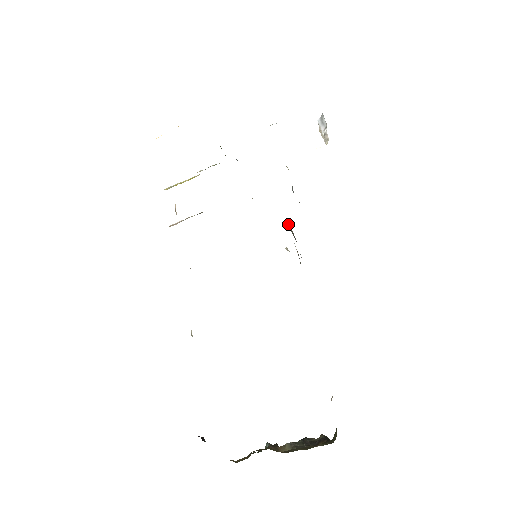
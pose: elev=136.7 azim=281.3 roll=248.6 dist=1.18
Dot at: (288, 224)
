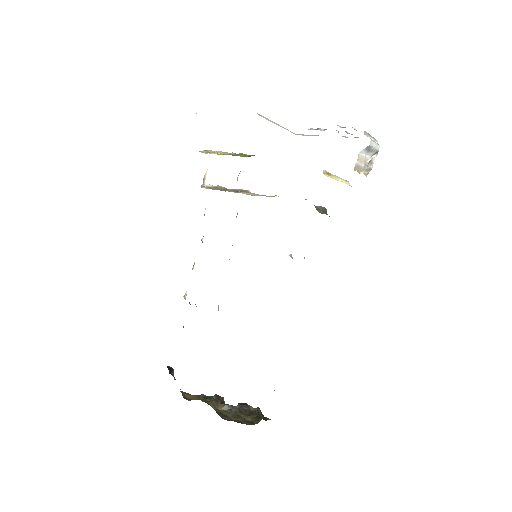
Dot at: occluded
